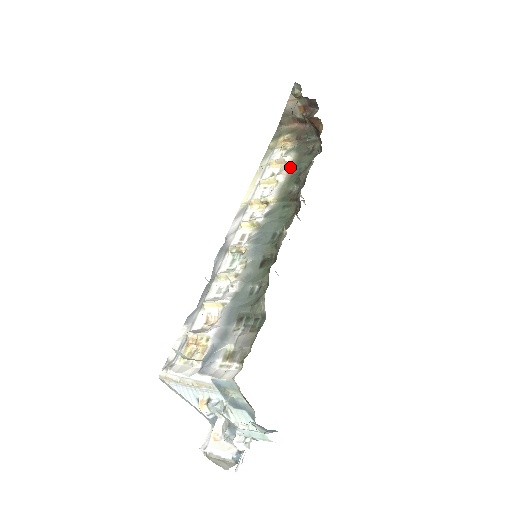
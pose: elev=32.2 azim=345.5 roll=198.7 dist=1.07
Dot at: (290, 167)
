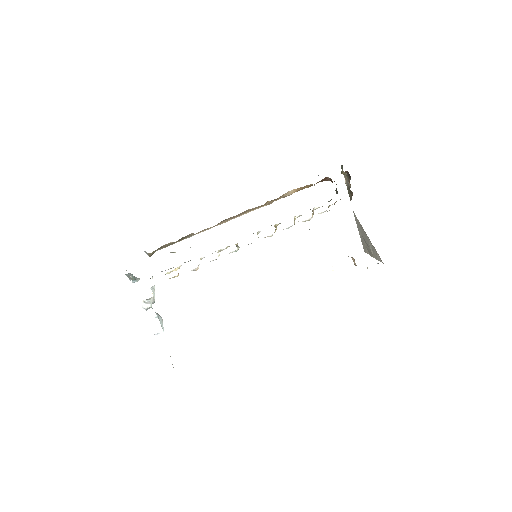
Dot at: occluded
